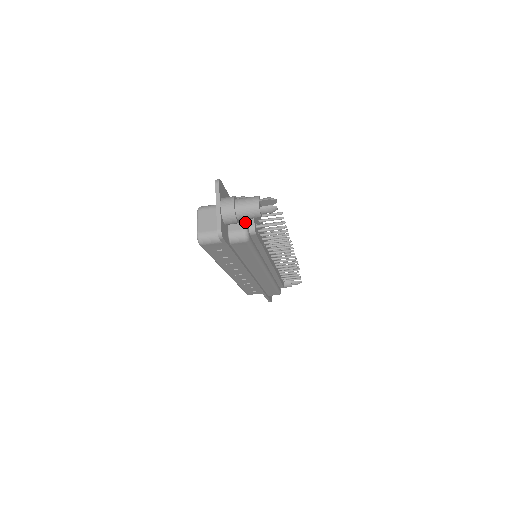
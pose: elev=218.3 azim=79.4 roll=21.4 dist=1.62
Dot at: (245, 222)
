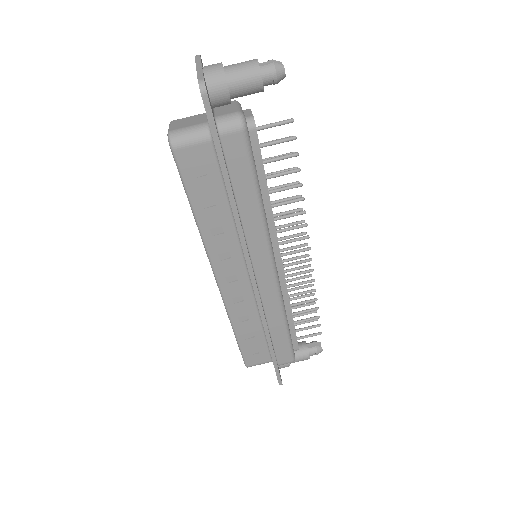
Dot at: (239, 109)
